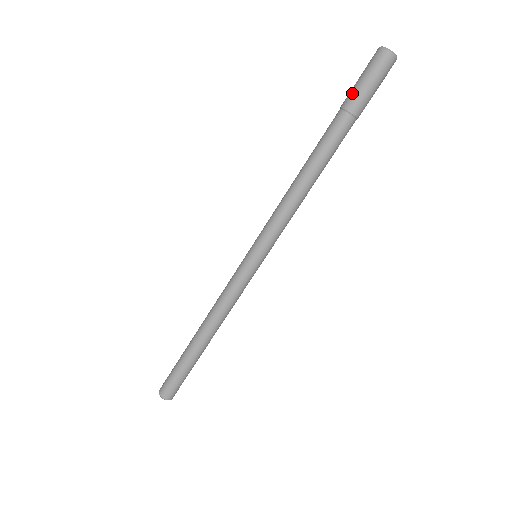
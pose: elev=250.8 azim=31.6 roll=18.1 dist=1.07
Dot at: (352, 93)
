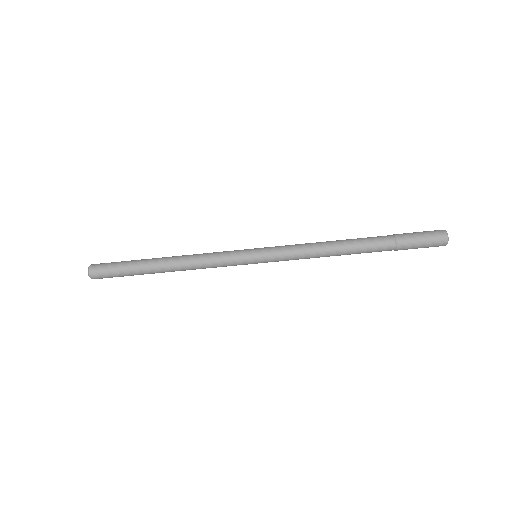
Dot at: (408, 235)
